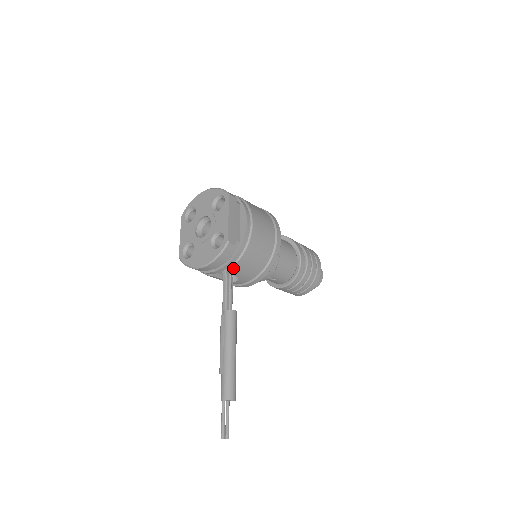
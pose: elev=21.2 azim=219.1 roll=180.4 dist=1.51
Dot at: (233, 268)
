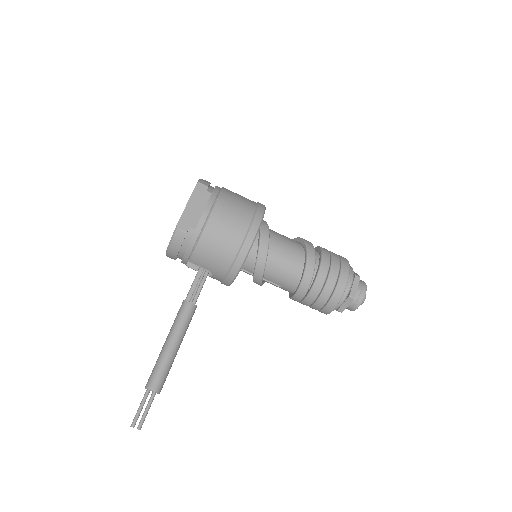
Dot at: (194, 257)
